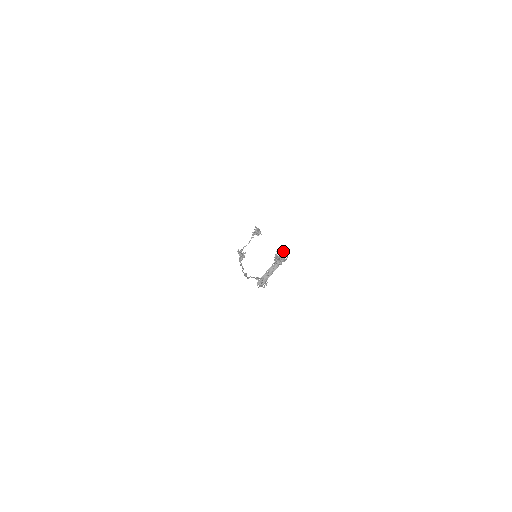
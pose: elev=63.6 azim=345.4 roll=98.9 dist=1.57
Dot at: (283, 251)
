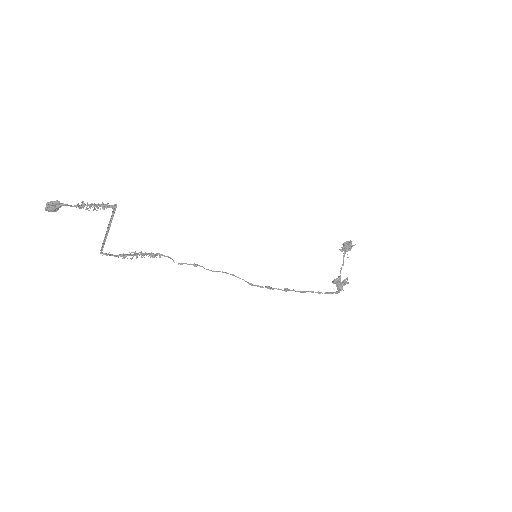
Dot at: (114, 205)
